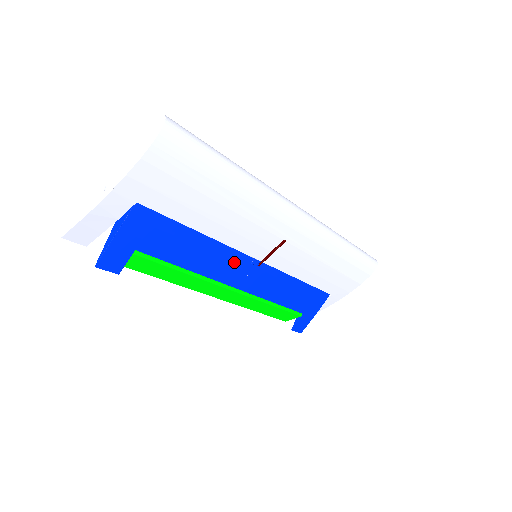
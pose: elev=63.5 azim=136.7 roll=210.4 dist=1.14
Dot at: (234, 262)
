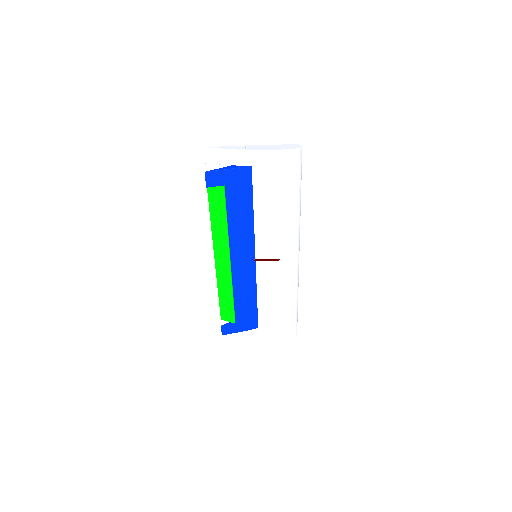
Dot at: (246, 246)
